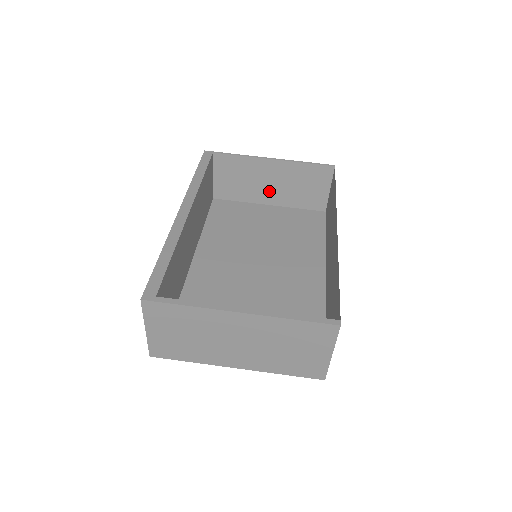
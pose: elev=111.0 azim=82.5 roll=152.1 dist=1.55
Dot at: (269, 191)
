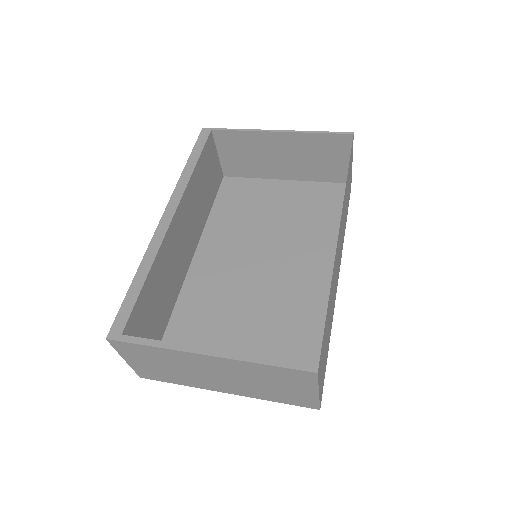
Dot at: (282, 165)
